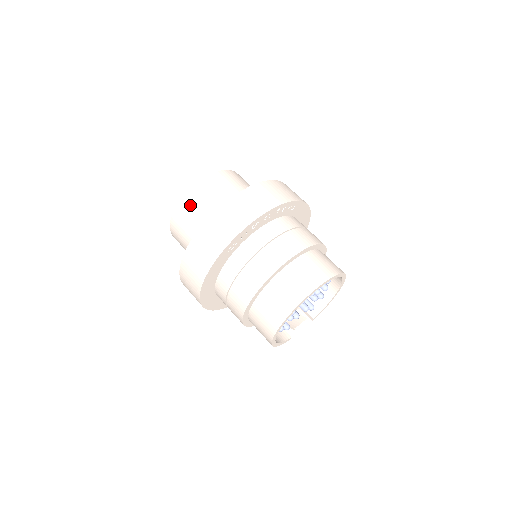
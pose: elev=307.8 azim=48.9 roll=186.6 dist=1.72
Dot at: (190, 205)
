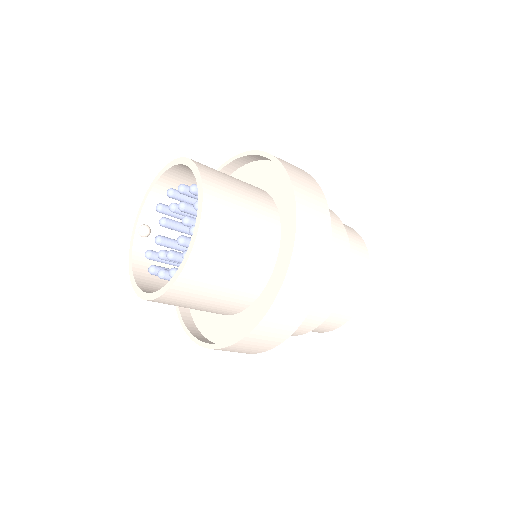
Dot at: (197, 281)
